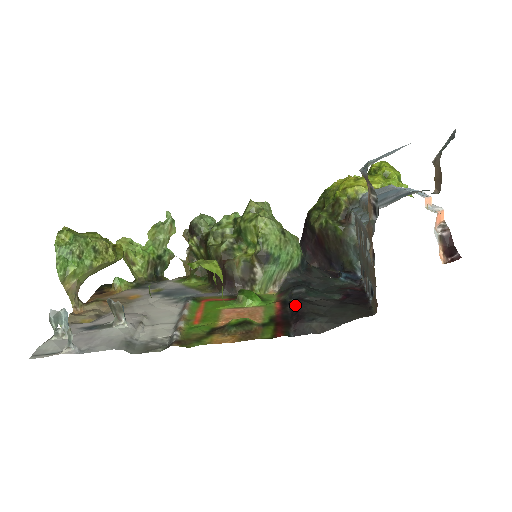
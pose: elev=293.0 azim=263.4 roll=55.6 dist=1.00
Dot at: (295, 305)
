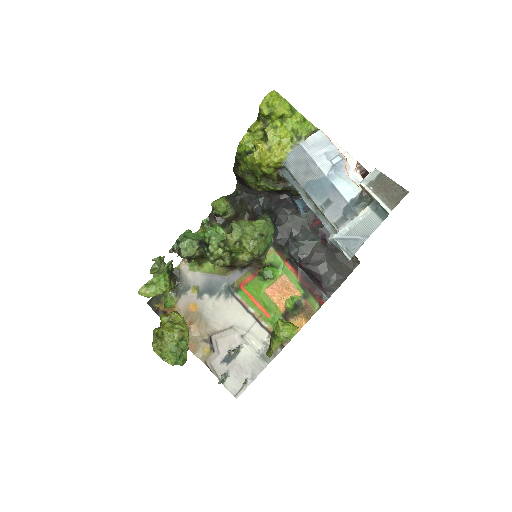
Dot at: (306, 270)
